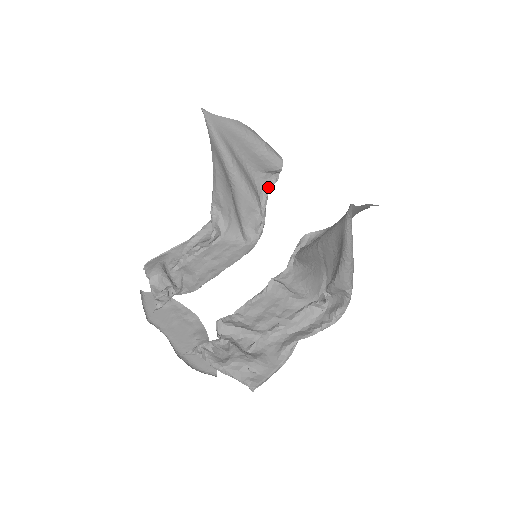
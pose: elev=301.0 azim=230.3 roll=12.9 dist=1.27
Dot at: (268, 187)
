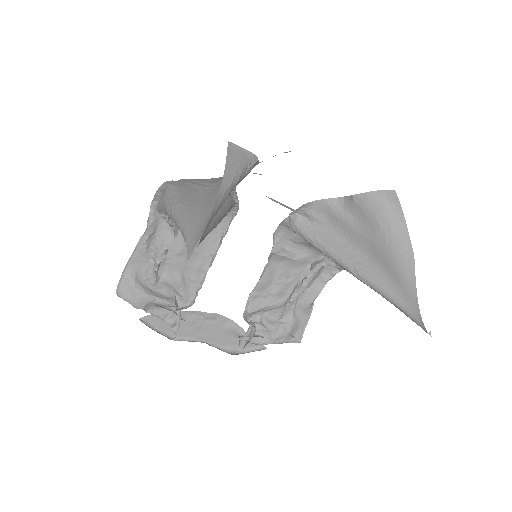
Dot at: occluded
